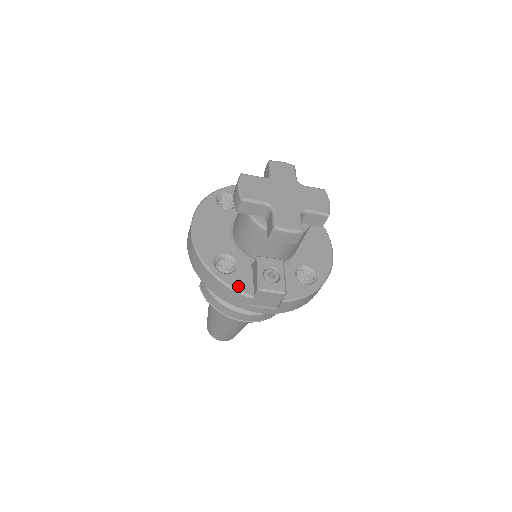
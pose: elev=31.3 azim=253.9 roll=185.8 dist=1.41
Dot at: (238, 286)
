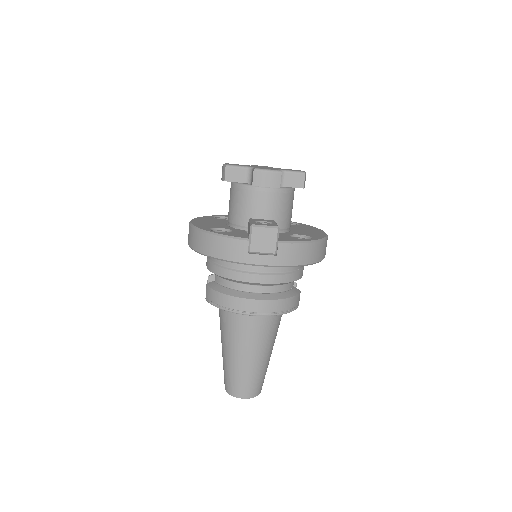
Dot at: (233, 235)
